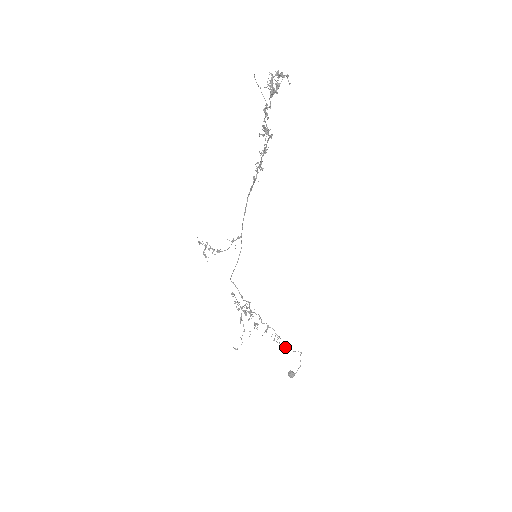
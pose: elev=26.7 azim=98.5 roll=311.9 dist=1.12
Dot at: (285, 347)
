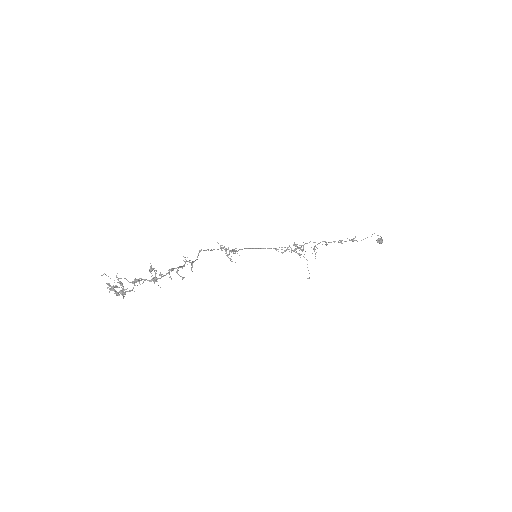
Dot at: occluded
